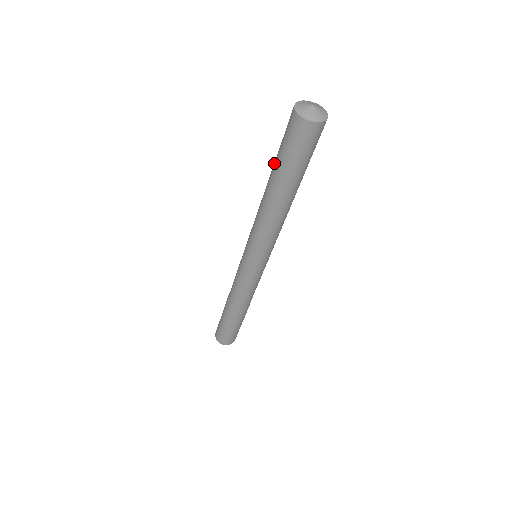
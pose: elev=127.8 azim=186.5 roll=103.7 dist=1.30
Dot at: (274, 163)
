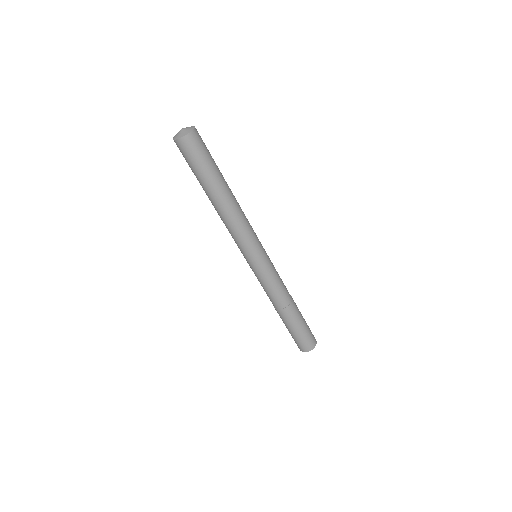
Dot at: occluded
